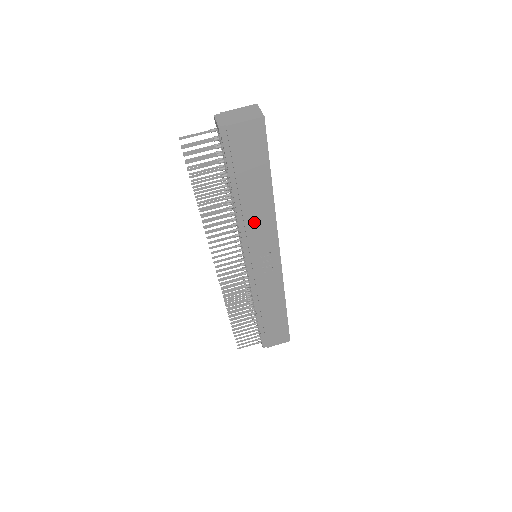
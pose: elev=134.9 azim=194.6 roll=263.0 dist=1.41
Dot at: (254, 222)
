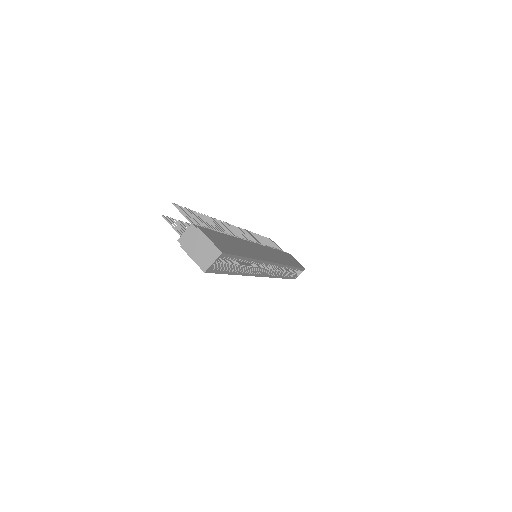
Dot at: occluded
